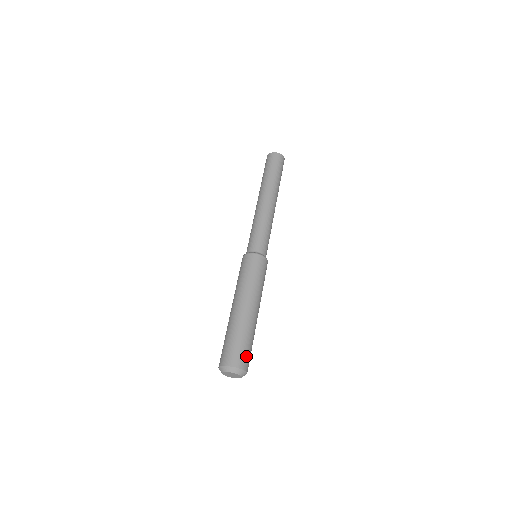
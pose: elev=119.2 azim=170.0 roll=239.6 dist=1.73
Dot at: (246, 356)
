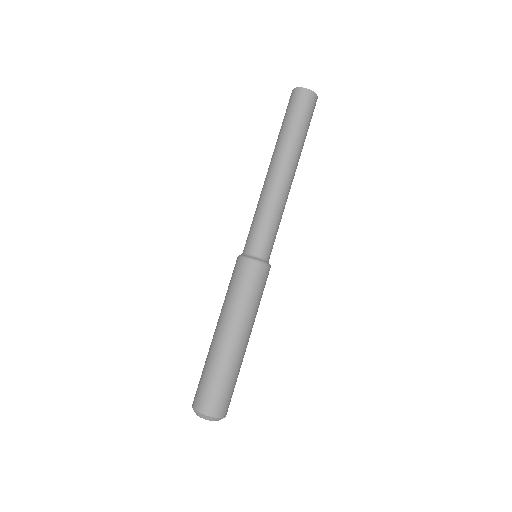
Dot at: (212, 398)
